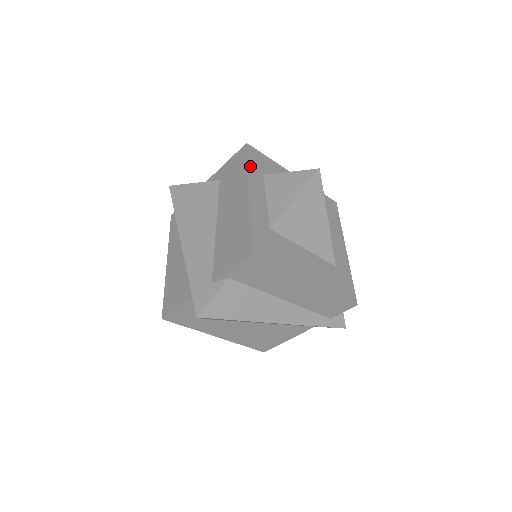
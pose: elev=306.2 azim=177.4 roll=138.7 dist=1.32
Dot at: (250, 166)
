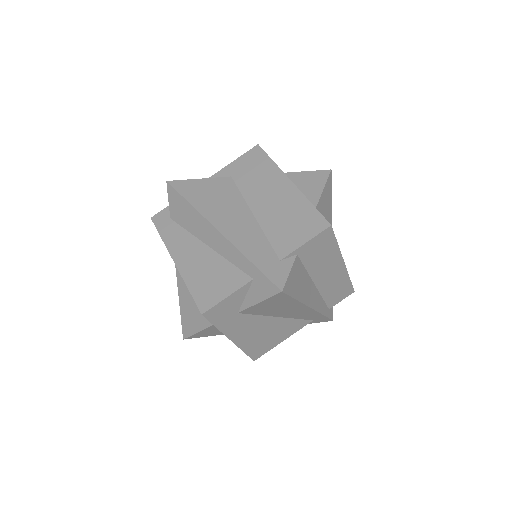
Dot at: (273, 162)
